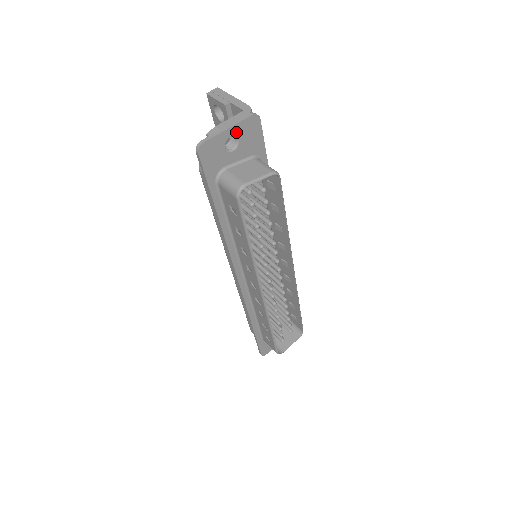
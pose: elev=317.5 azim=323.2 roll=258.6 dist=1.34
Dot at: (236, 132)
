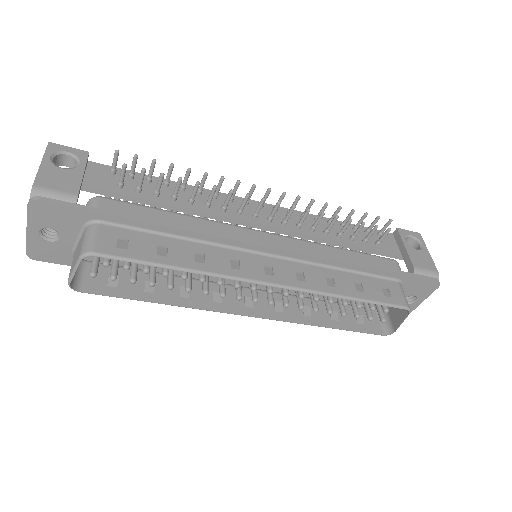
Dot at: (38, 226)
